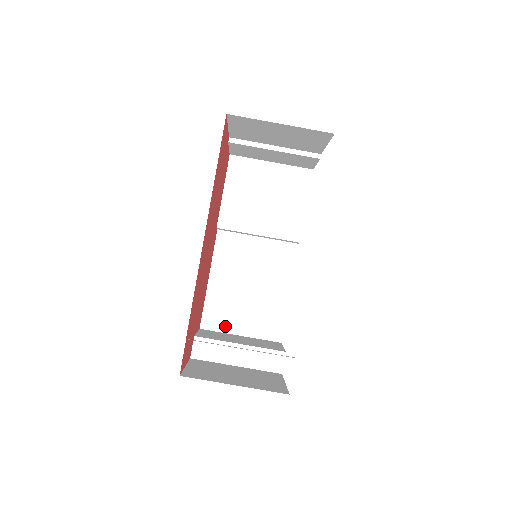
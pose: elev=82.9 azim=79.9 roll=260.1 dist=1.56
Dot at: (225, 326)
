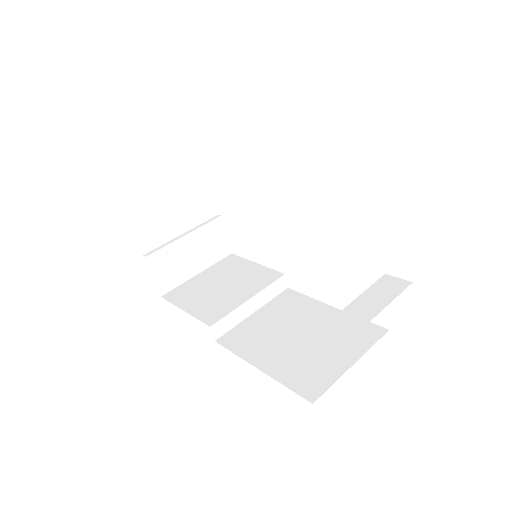
Dot at: (329, 375)
